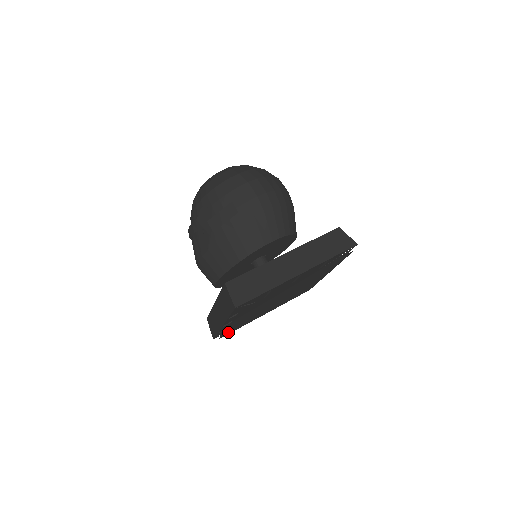
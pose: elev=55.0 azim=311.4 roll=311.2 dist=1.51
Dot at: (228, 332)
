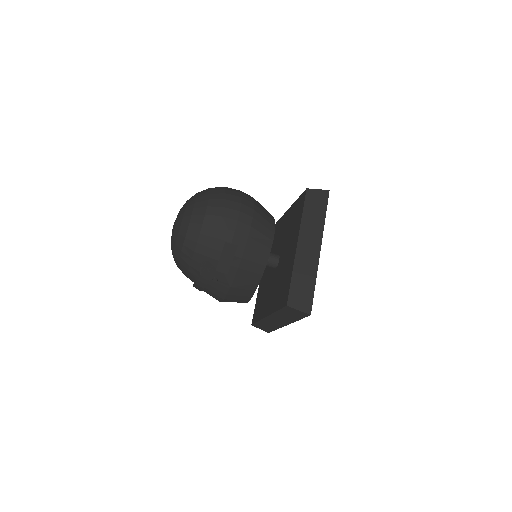
Dot at: occluded
